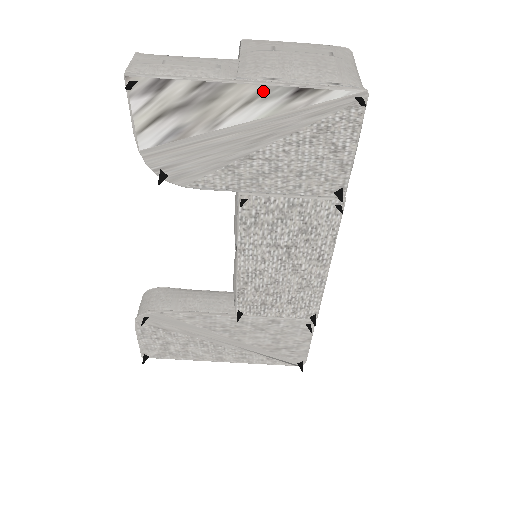
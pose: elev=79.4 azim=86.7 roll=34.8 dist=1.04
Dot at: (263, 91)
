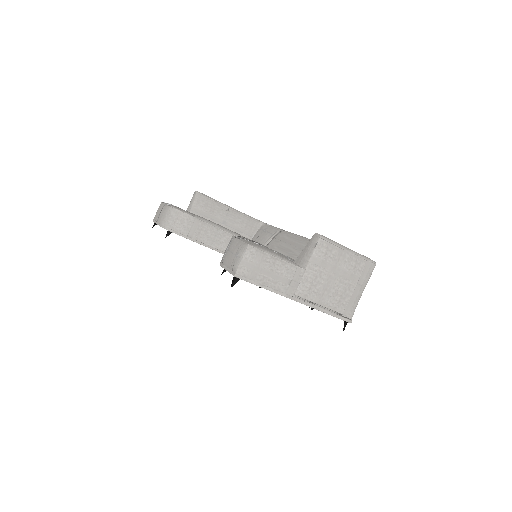
Dot at: occluded
